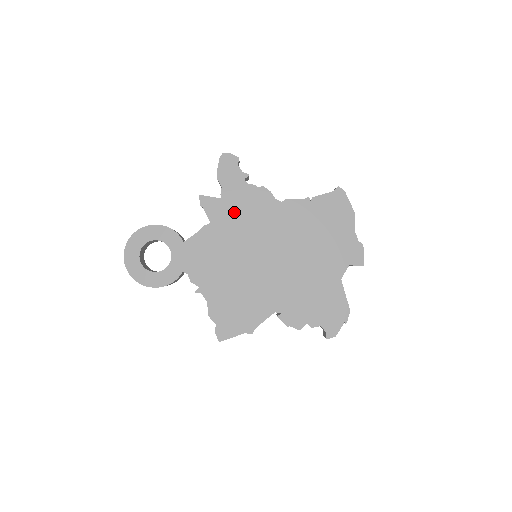
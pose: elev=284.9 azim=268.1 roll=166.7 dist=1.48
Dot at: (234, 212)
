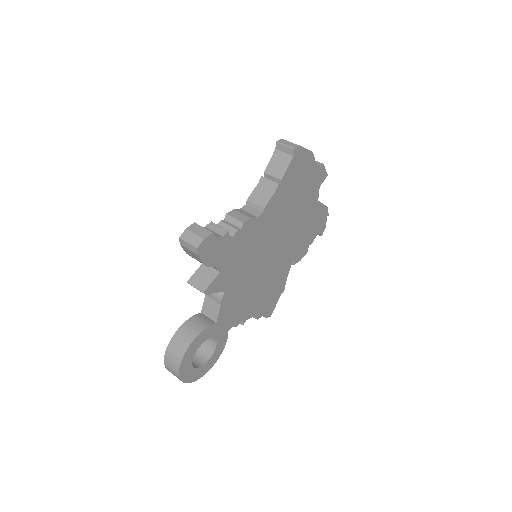
Dot at: (236, 264)
